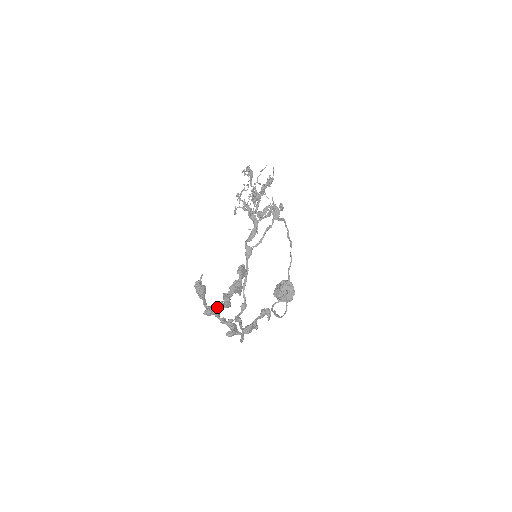
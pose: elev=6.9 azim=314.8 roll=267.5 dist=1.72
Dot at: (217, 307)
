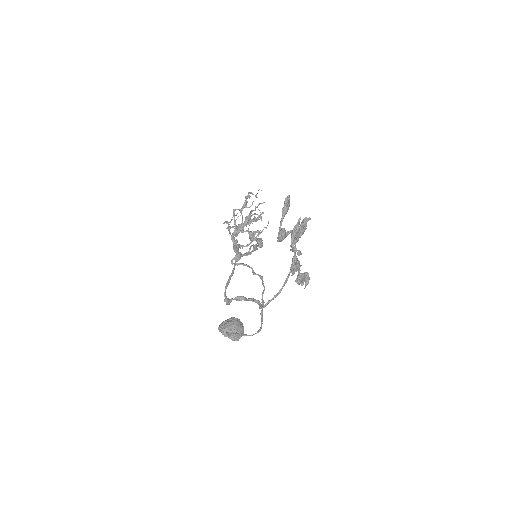
Dot at: occluded
